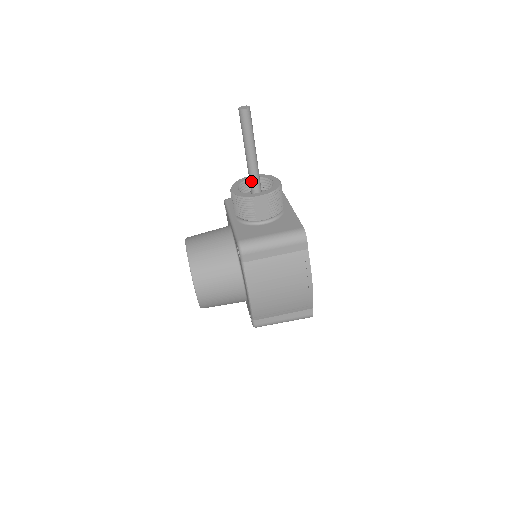
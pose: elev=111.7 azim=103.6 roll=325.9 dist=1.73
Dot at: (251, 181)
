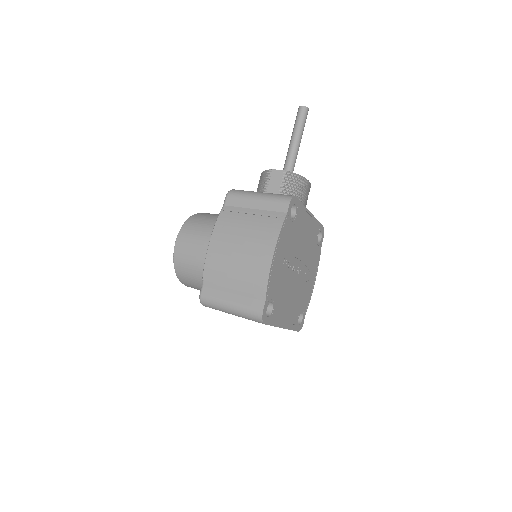
Dot at: occluded
